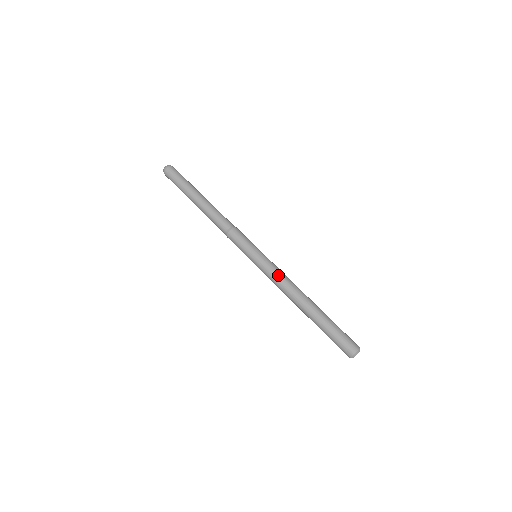
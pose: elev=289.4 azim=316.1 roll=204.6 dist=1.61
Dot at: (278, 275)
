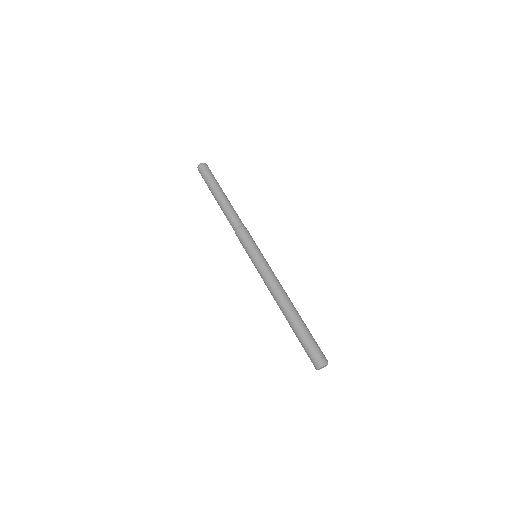
Dot at: (270, 276)
